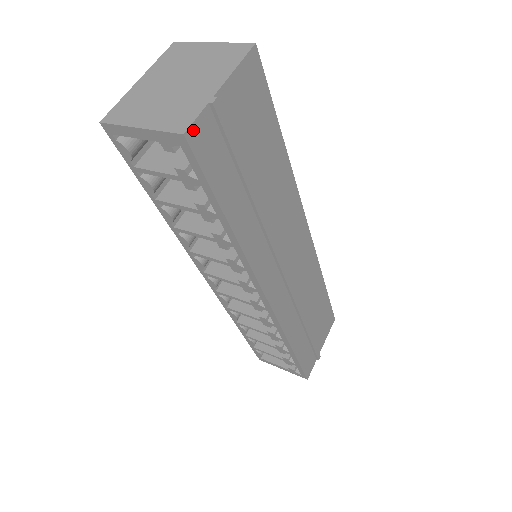
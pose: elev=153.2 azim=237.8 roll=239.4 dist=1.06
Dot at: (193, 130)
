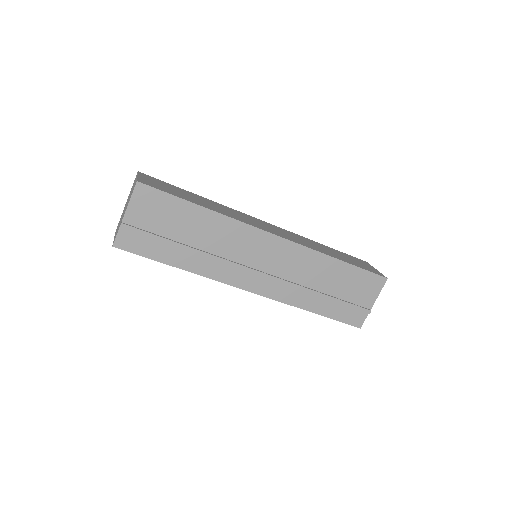
Dot at: (117, 242)
